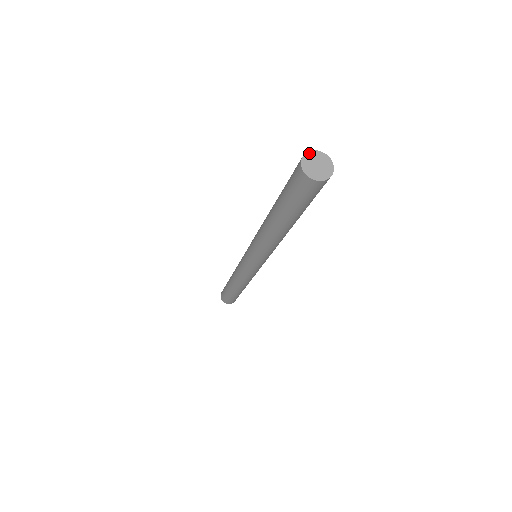
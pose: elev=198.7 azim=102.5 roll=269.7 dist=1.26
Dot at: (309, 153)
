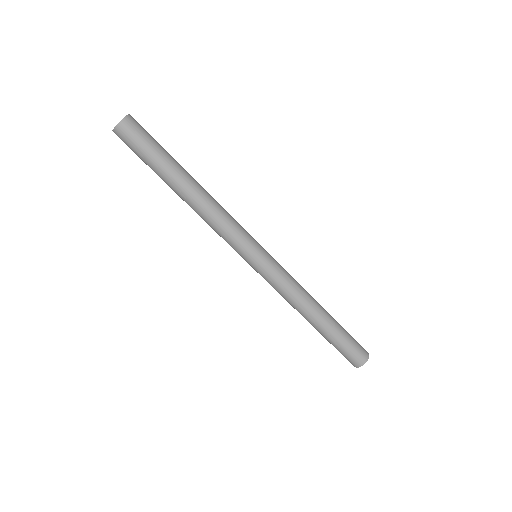
Dot at: occluded
